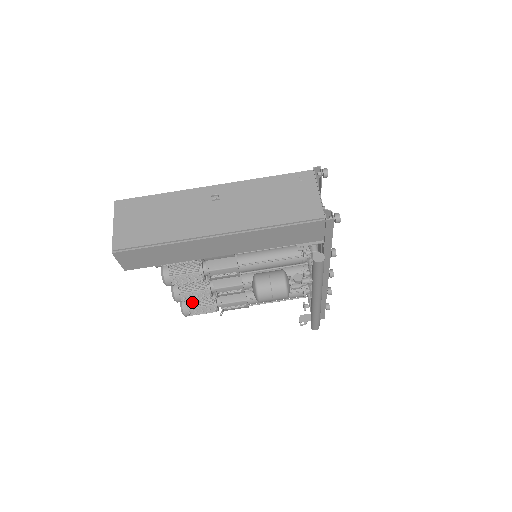
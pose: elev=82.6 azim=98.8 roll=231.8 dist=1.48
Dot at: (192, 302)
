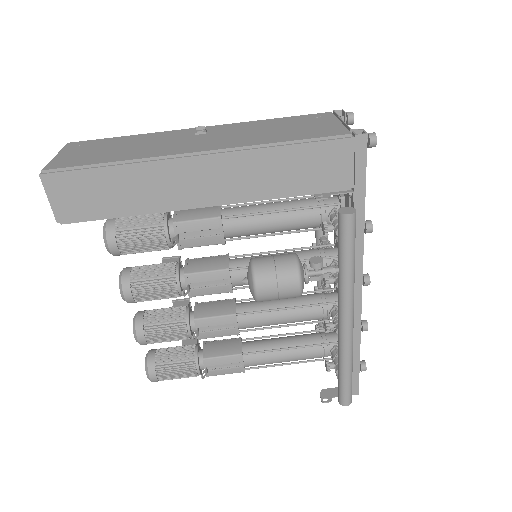
Dot at: (163, 355)
